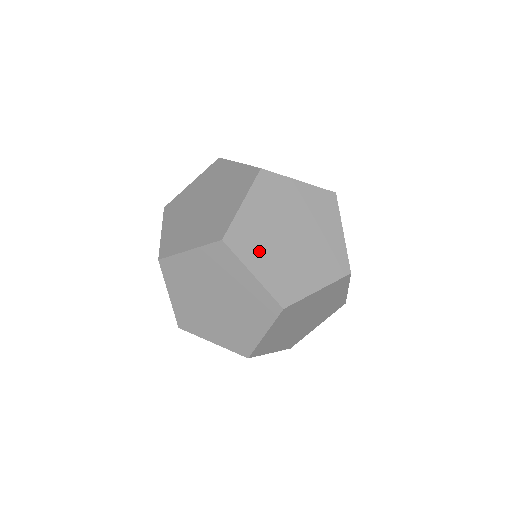
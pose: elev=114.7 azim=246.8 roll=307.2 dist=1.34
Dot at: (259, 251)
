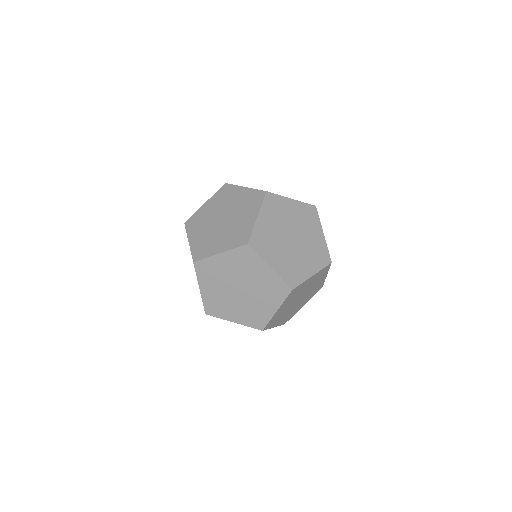
Dot at: (272, 250)
